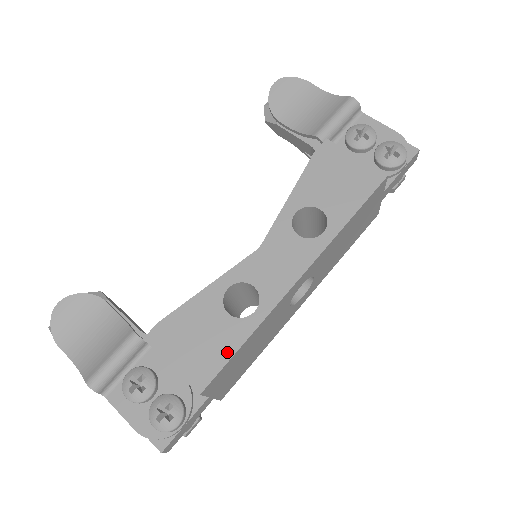
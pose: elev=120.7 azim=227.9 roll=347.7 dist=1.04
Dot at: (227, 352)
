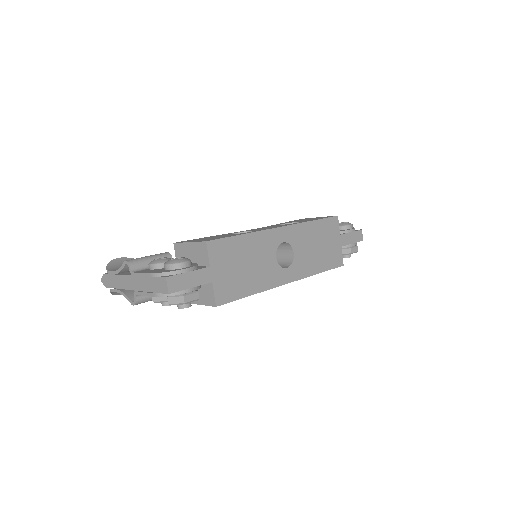
Dot at: (229, 236)
